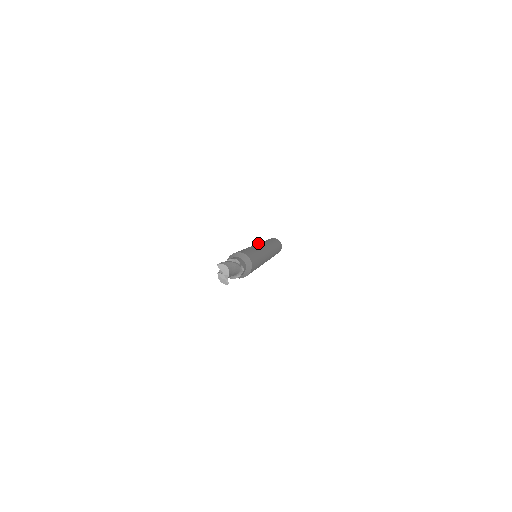
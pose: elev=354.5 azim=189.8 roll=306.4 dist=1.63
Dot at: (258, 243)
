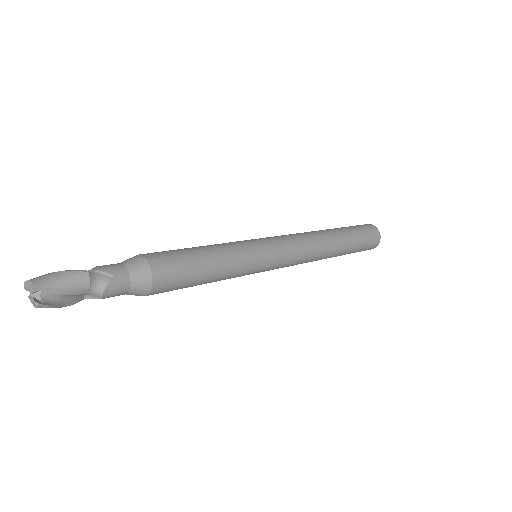
Dot at: occluded
